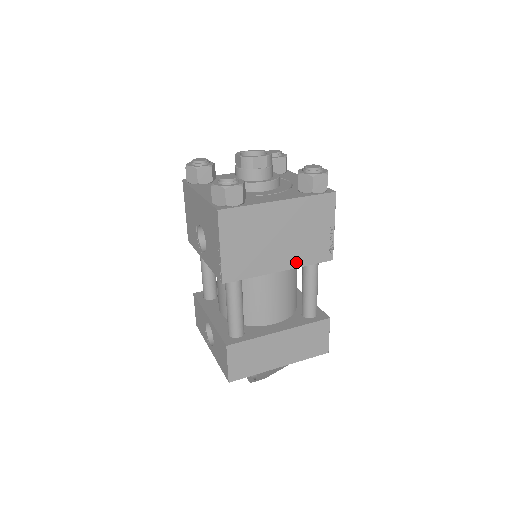
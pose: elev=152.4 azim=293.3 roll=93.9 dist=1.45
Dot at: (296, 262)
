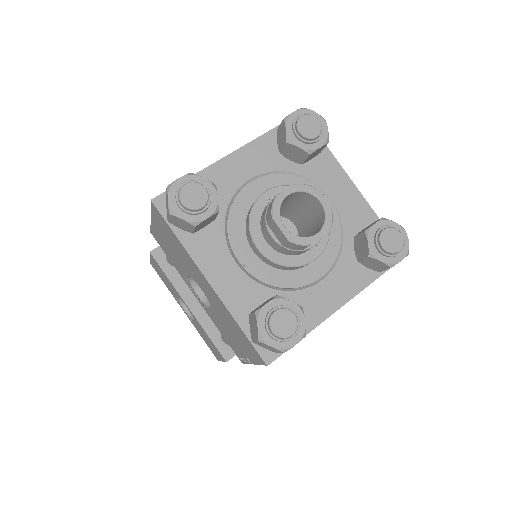
Dot at: occluded
